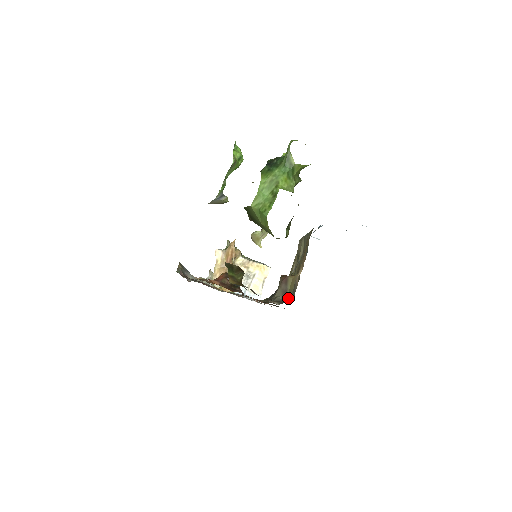
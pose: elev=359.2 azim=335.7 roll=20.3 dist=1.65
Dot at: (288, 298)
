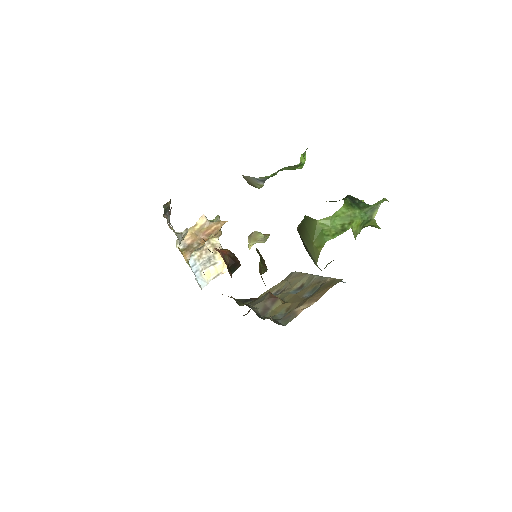
Dot at: occluded
